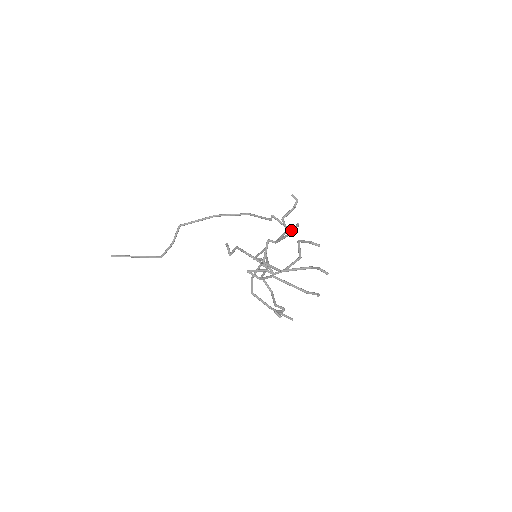
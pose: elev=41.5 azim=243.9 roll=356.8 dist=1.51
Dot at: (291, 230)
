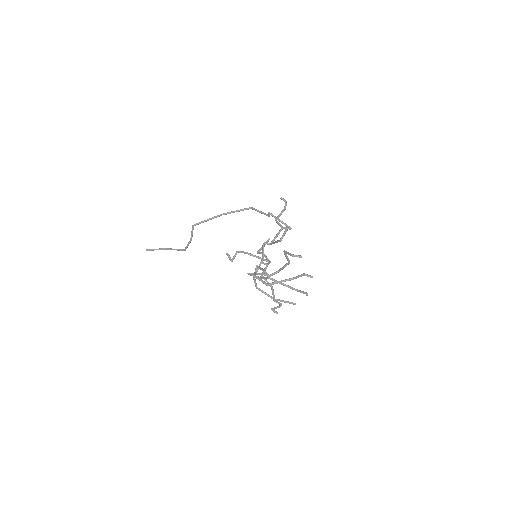
Dot at: (287, 225)
